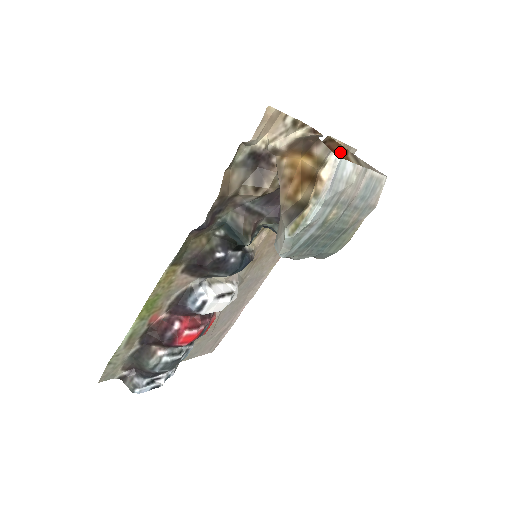
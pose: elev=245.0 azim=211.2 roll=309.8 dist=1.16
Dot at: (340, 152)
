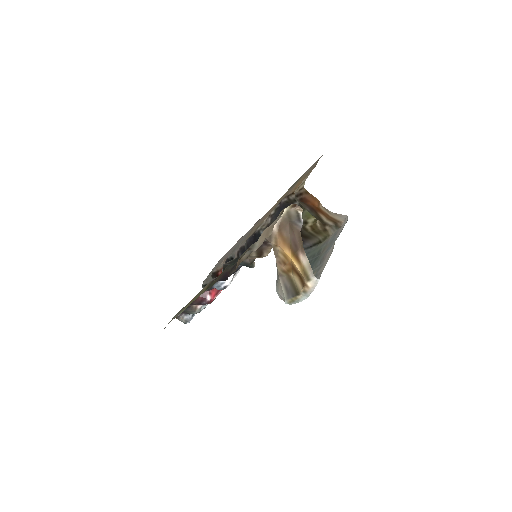
Dot at: (314, 203)
